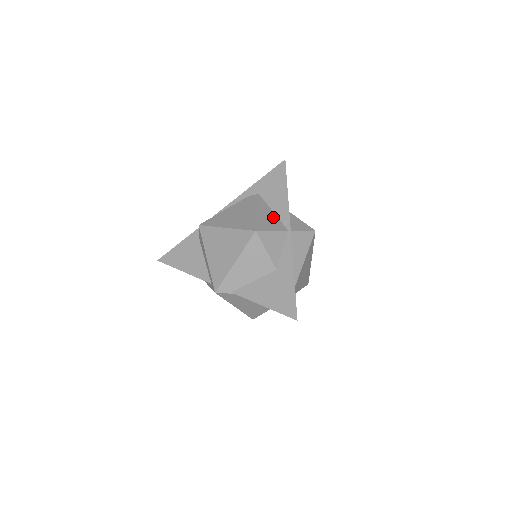
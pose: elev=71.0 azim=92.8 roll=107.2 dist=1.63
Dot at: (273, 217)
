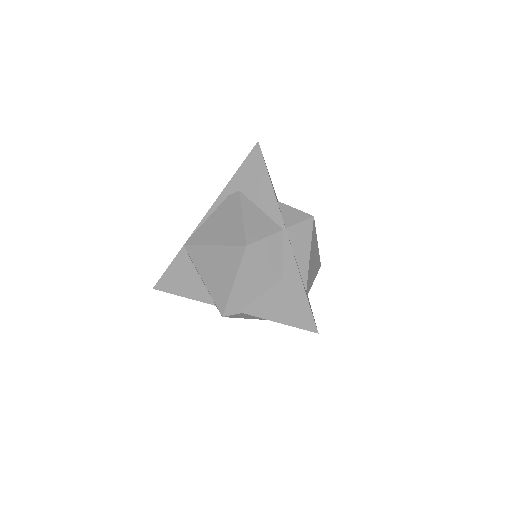
Dot at: (262, 217)
